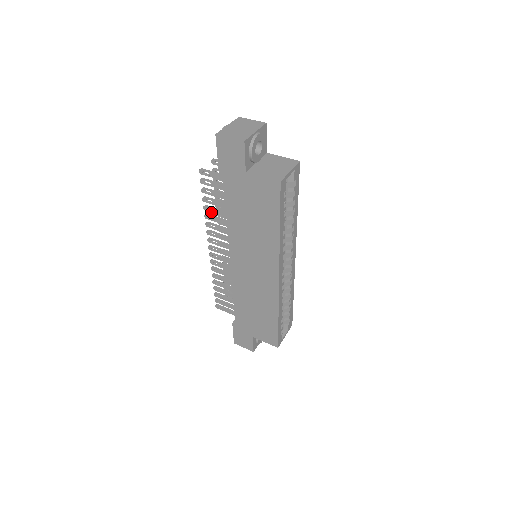
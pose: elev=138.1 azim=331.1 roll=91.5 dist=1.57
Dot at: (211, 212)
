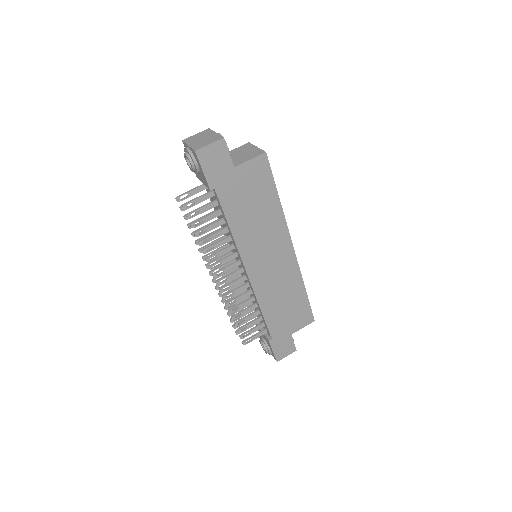
Dot at: occluded
